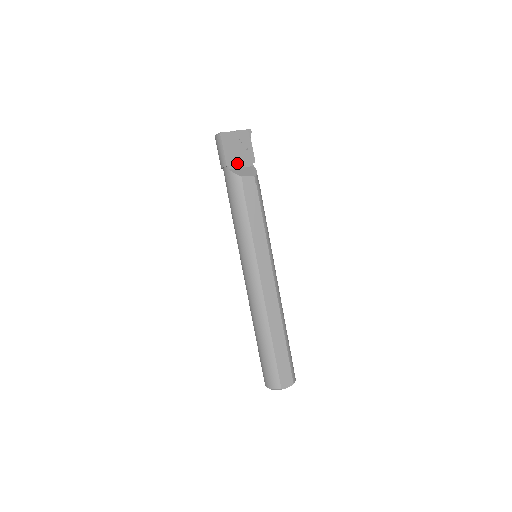
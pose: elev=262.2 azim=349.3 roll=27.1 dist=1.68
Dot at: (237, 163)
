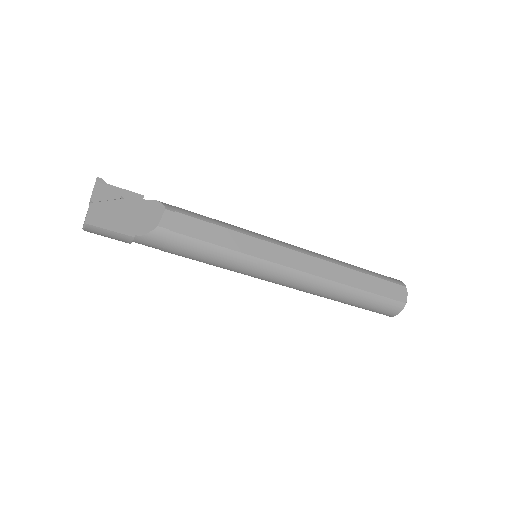
Dot at: (135, 221)
